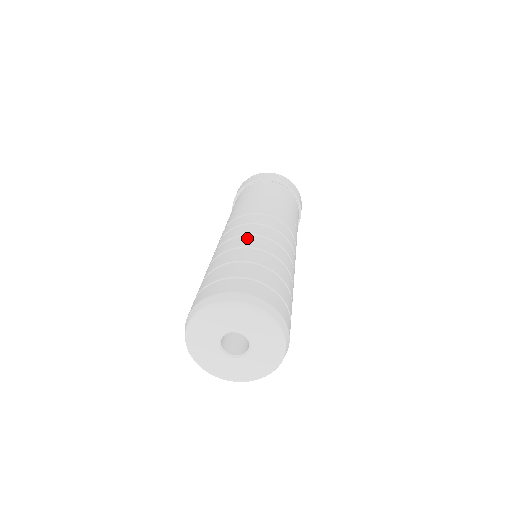
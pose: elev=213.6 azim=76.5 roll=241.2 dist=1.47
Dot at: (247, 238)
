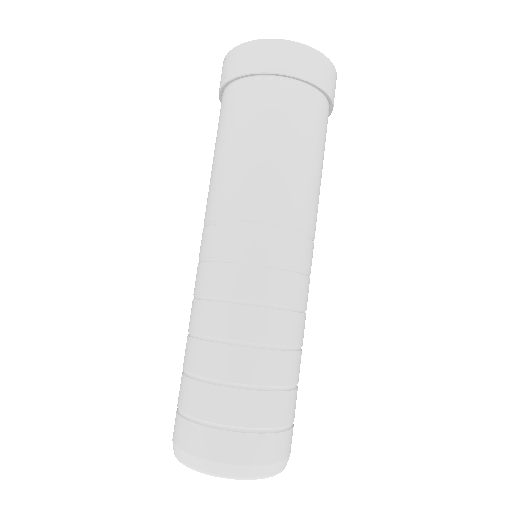
Dot at: (282, 319)
